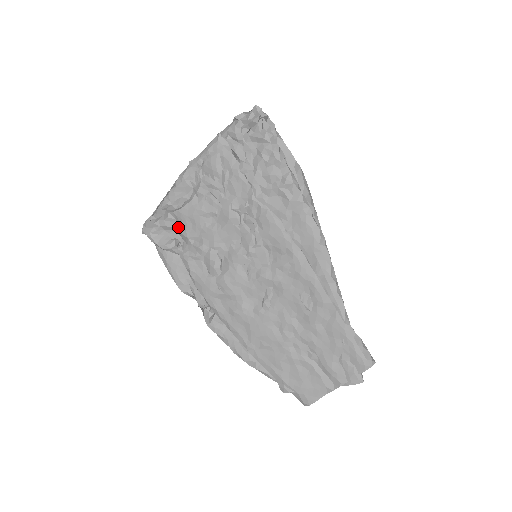
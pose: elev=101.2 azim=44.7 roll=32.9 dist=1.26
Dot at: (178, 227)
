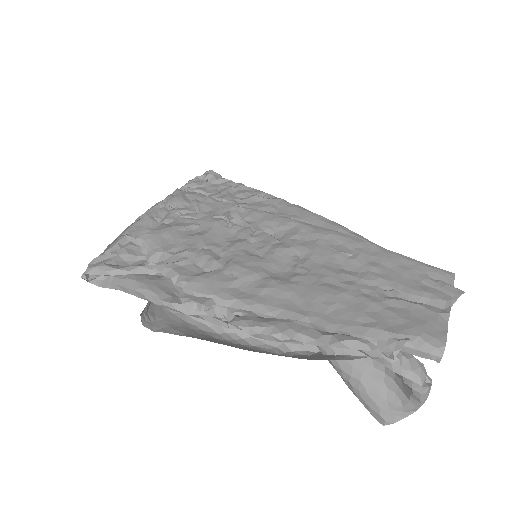
Dot at: (145, 254)
